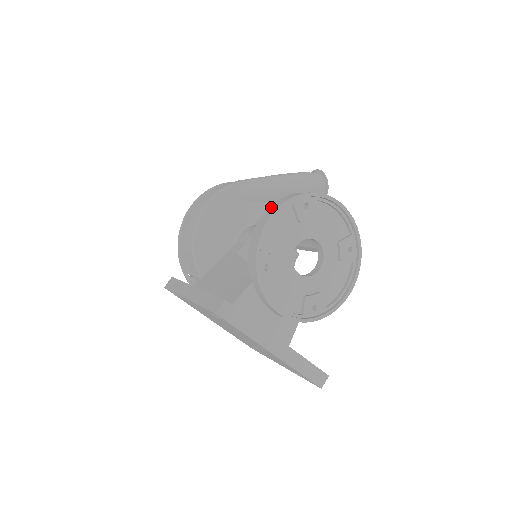
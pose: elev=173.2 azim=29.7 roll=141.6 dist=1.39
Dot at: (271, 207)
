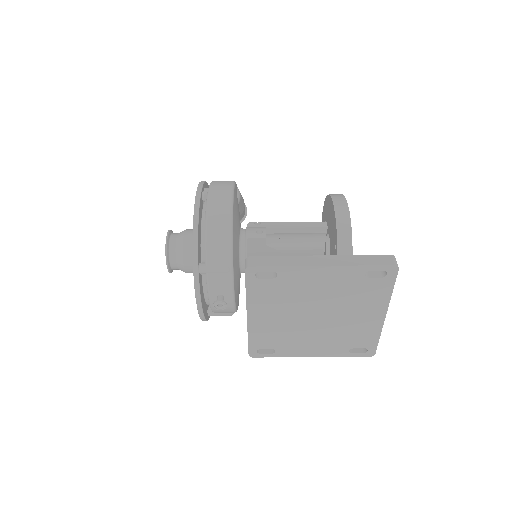
Dot at: (335, 198)
